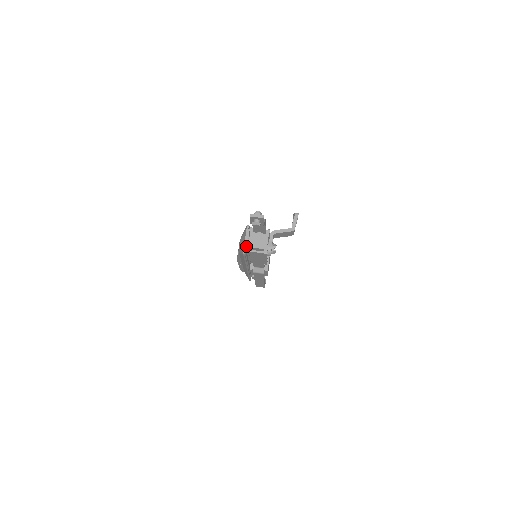
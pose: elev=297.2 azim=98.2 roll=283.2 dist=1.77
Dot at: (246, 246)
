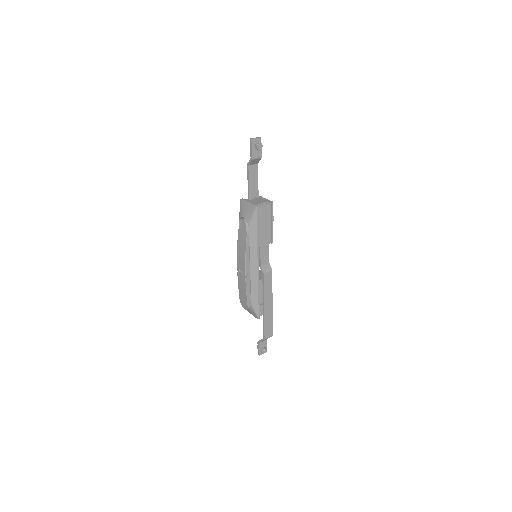
Dot at: (253, 206)
